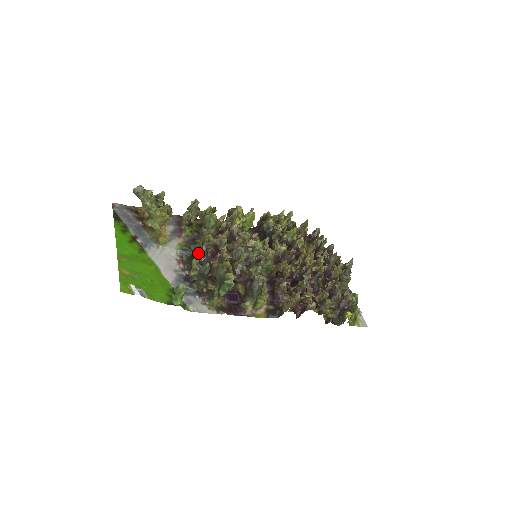
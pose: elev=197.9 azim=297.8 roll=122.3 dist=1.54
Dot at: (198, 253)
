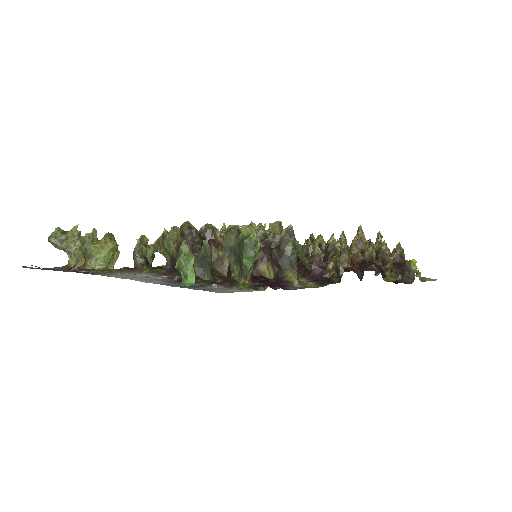
Dot at: occluded
